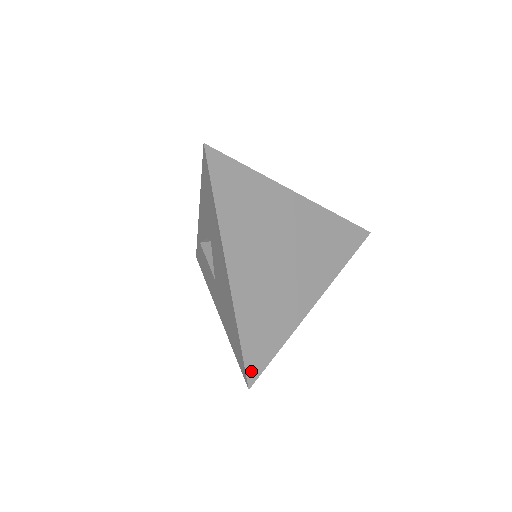
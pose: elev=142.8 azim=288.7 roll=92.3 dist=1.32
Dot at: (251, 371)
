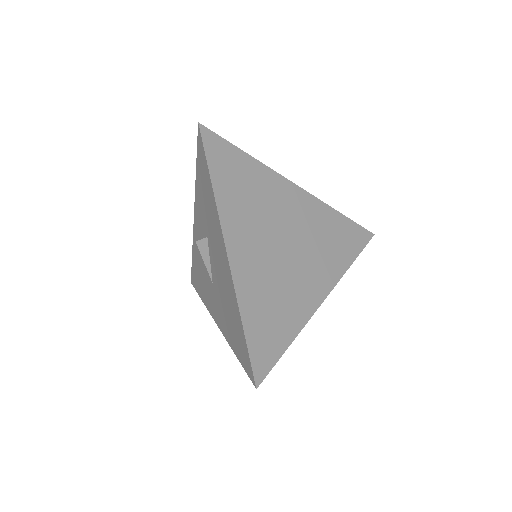
Dot at: (258, 367)
